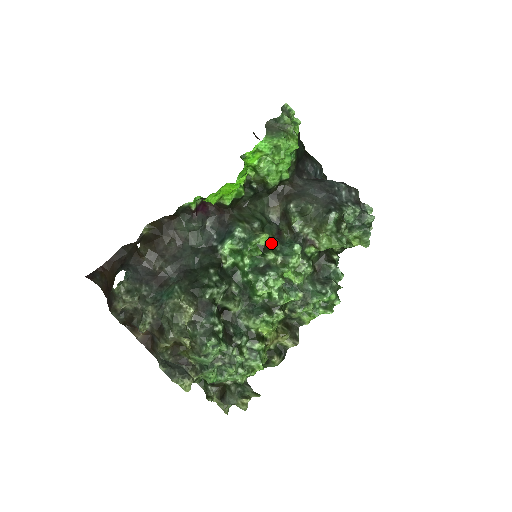
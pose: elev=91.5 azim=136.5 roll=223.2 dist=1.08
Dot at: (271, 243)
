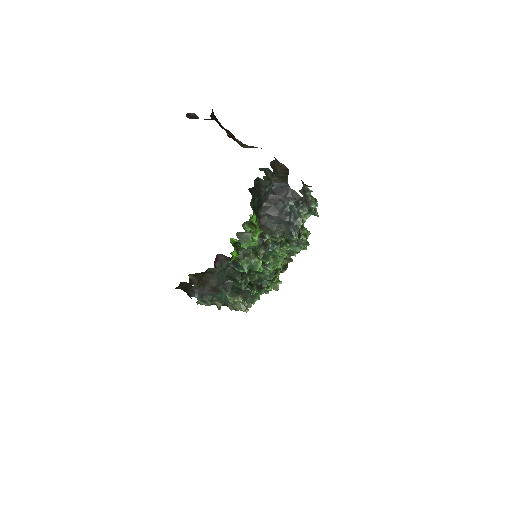
Dot at: (264, 256)
